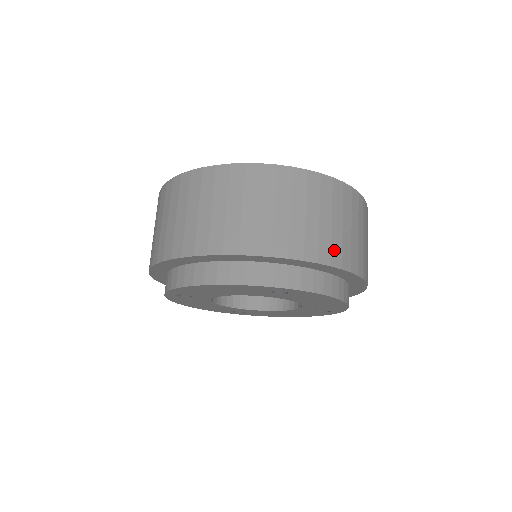
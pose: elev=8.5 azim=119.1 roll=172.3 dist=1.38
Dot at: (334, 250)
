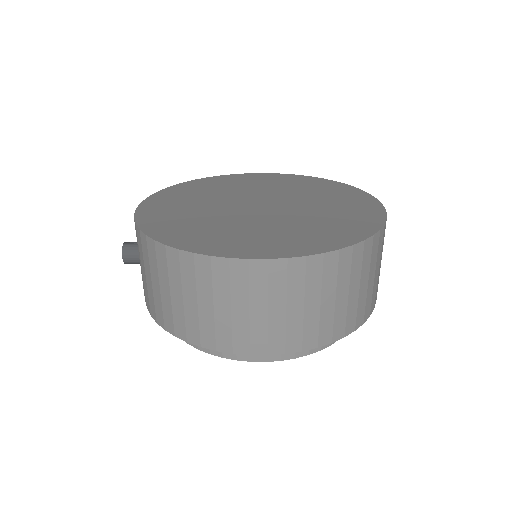
Dot at: (376, 293)
